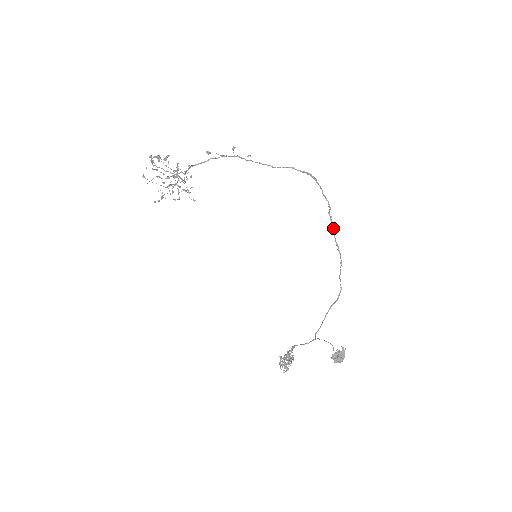
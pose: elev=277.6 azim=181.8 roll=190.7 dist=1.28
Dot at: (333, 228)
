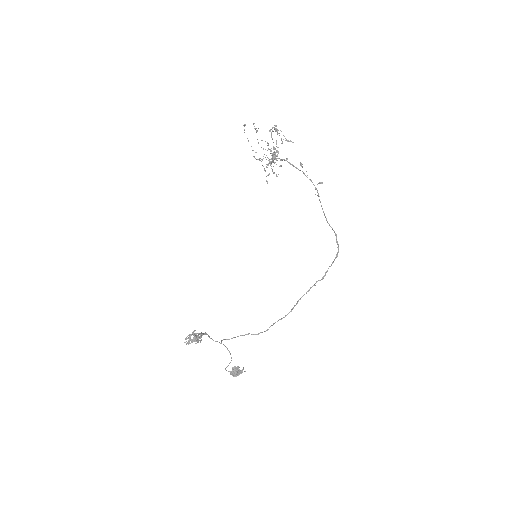
Dot at: occluded
